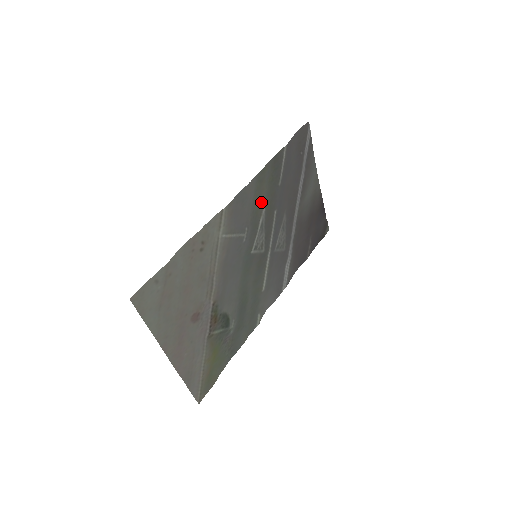
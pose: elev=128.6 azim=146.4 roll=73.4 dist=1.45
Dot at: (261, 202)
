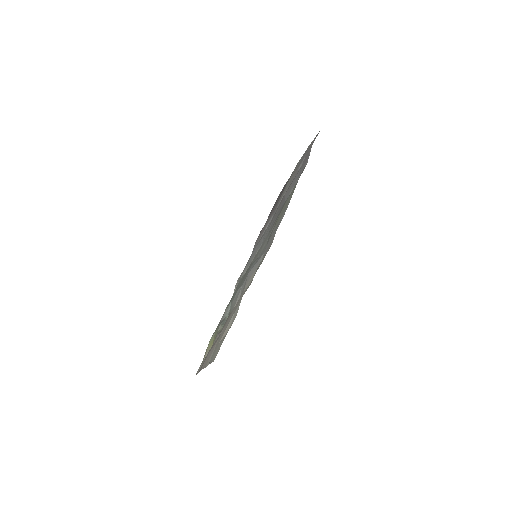
Dot at: (278, 218)
